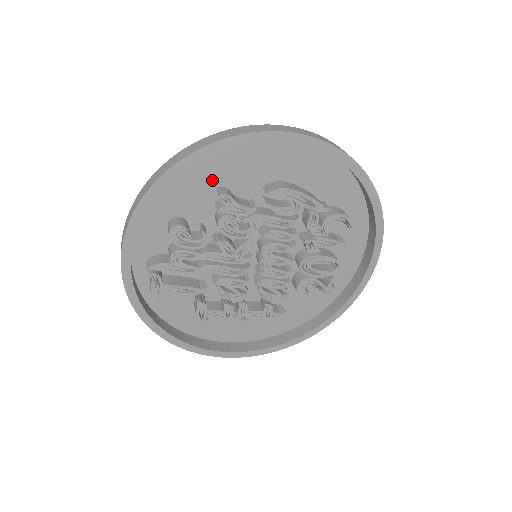
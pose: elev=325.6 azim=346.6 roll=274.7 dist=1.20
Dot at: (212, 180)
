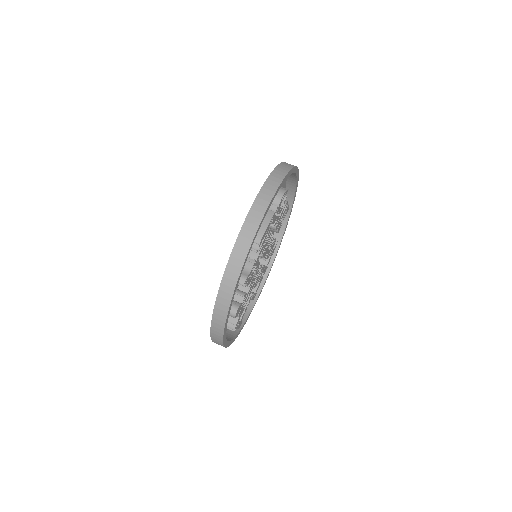
Dot at: occluded
